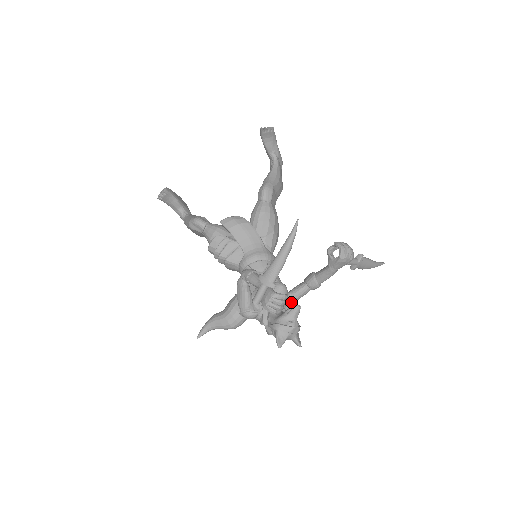
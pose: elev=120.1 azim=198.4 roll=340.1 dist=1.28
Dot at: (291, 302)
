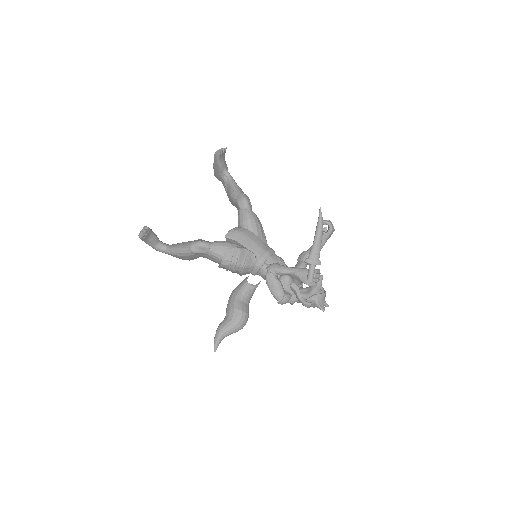
Dot at: occluded
